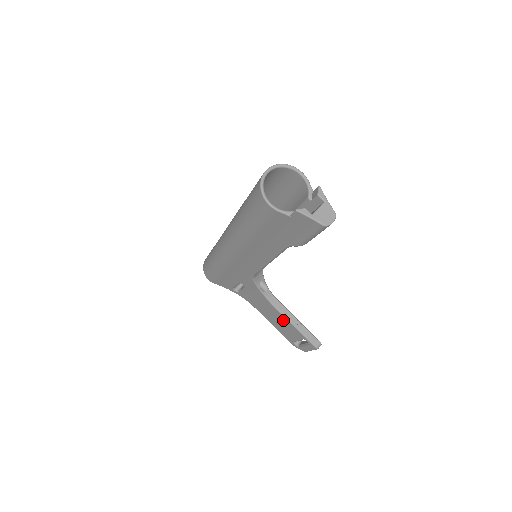
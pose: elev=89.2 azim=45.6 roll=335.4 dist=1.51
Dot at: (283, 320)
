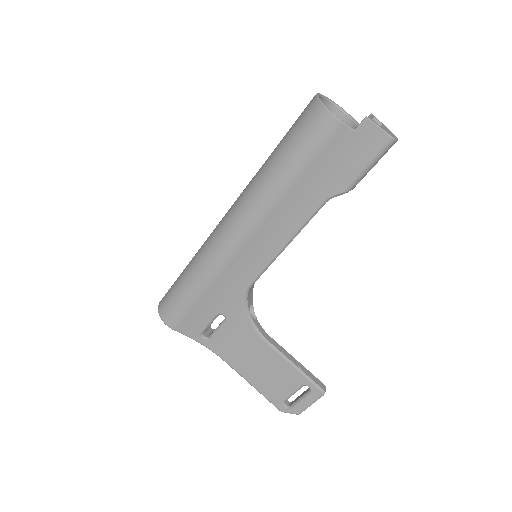
Dot at: (275, 362)
